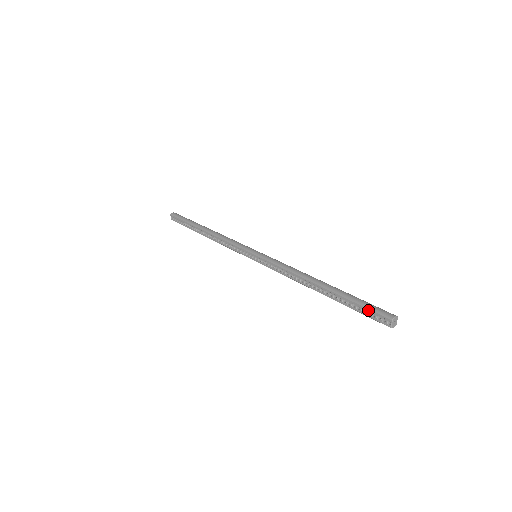
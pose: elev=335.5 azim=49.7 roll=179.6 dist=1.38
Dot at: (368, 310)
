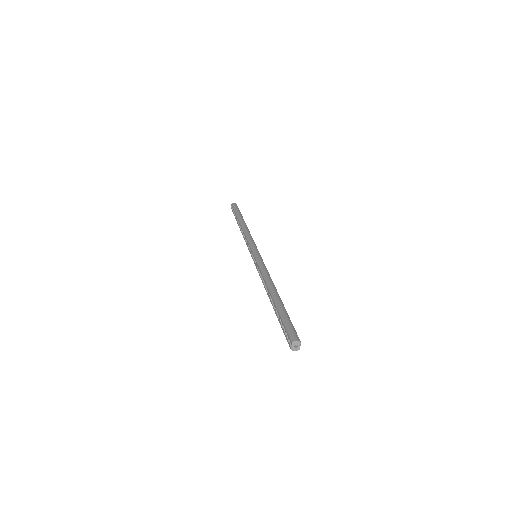
Dot at: (285, 328)
